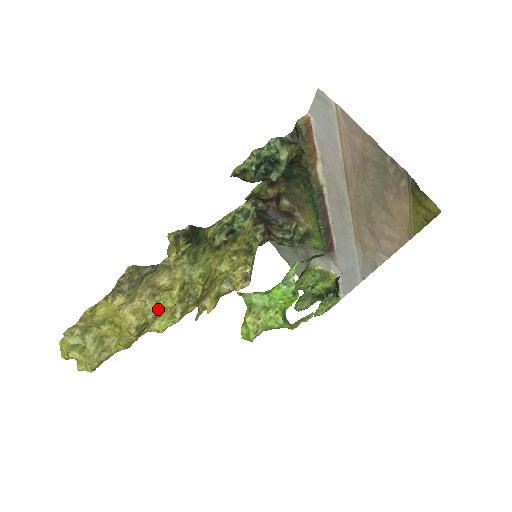
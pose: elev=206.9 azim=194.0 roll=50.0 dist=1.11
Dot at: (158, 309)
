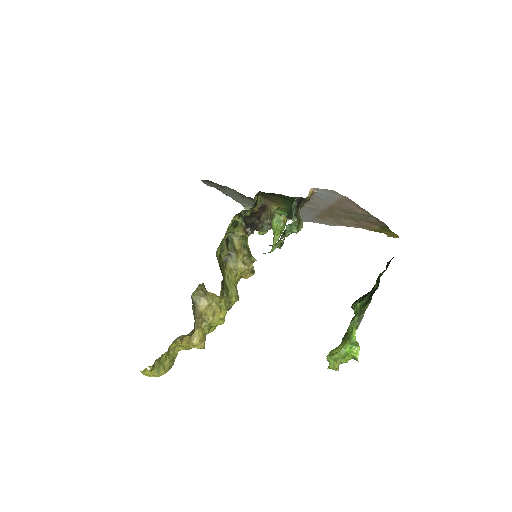
Dot at: occluded
